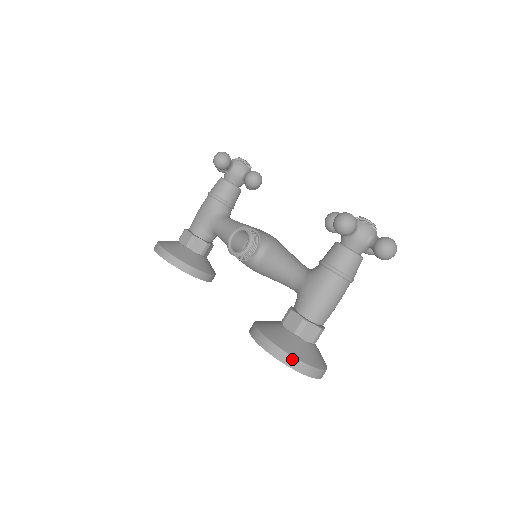
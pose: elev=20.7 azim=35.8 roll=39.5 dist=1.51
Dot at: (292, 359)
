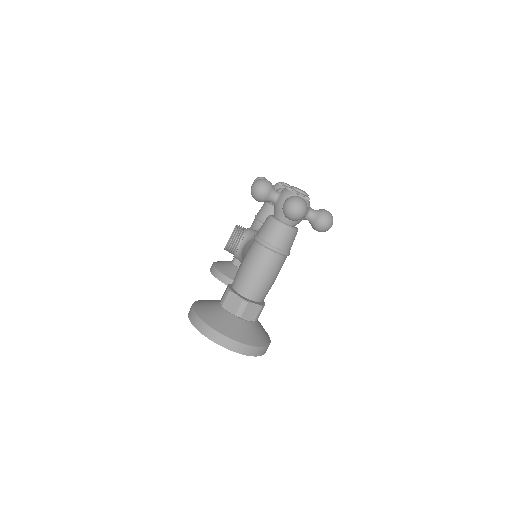
Dot at: (198, 320)
